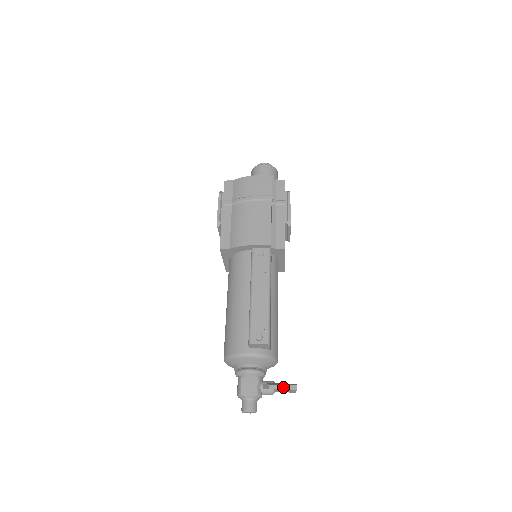
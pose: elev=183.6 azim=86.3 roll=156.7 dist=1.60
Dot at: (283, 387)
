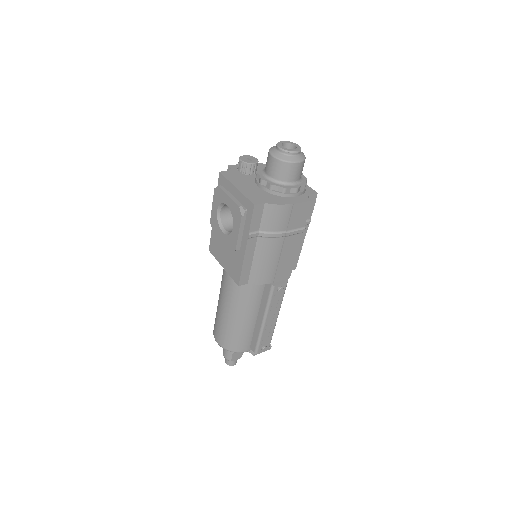
Dot at: occluded
